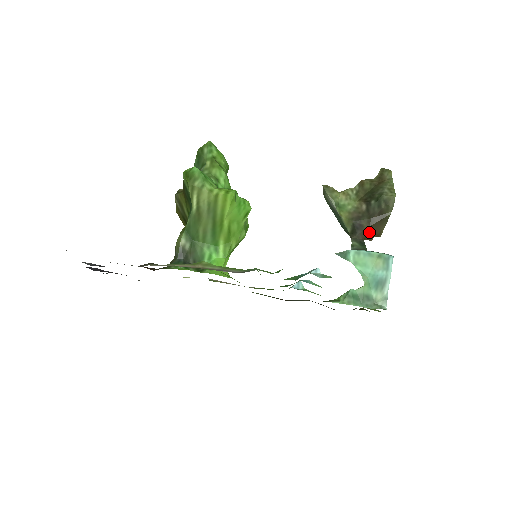
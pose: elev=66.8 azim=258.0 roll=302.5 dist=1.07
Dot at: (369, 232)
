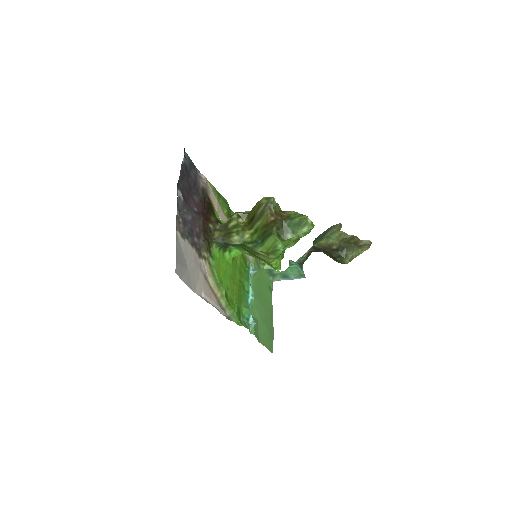
Dot at: occluded
